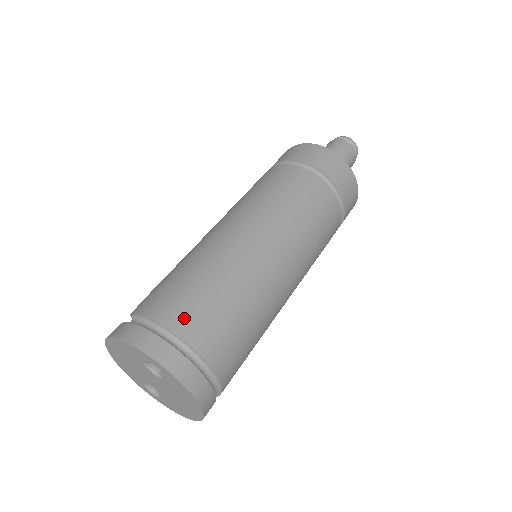
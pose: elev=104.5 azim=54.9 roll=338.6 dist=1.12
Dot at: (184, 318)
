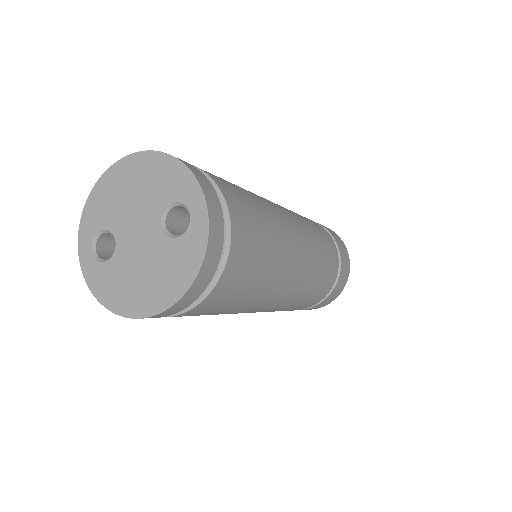
Dot at: (240, 214)
